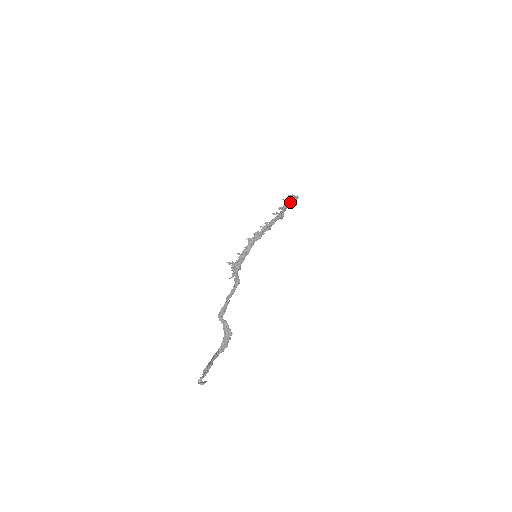
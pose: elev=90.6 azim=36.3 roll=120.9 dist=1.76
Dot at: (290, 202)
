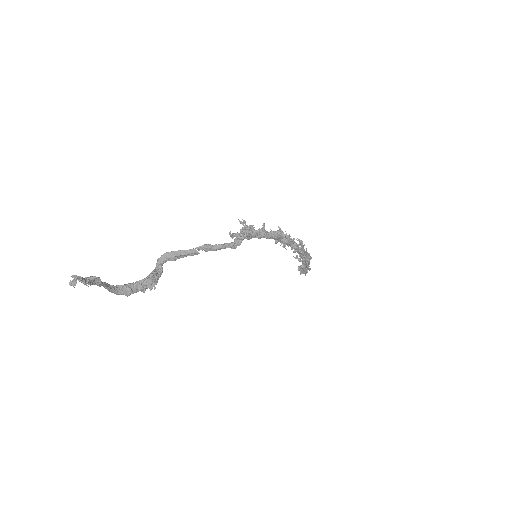
Dot at: occluded
